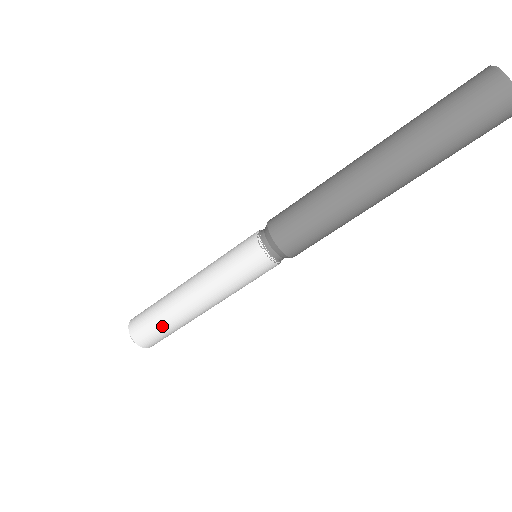
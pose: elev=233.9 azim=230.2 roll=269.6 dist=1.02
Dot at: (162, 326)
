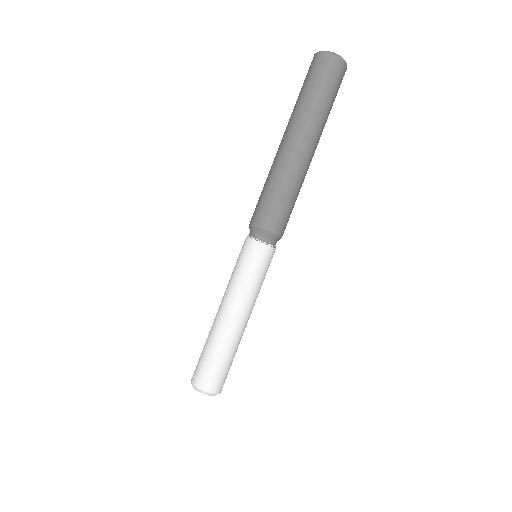
Dot at: (225, 360)
